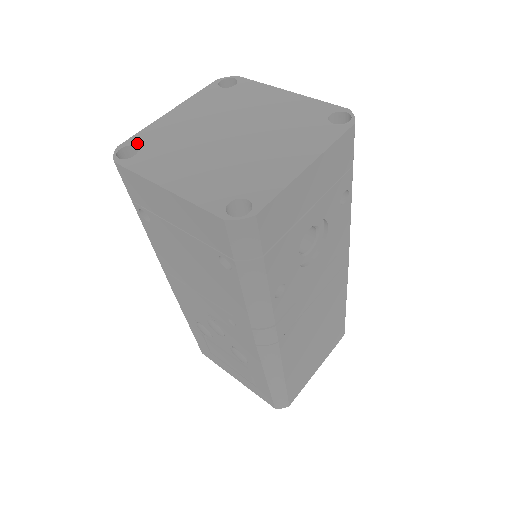
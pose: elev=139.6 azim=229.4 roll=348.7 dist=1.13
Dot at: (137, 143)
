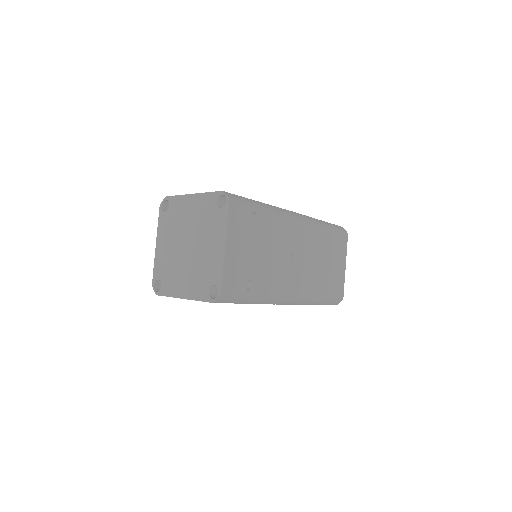
Dot at: (170, 204)
